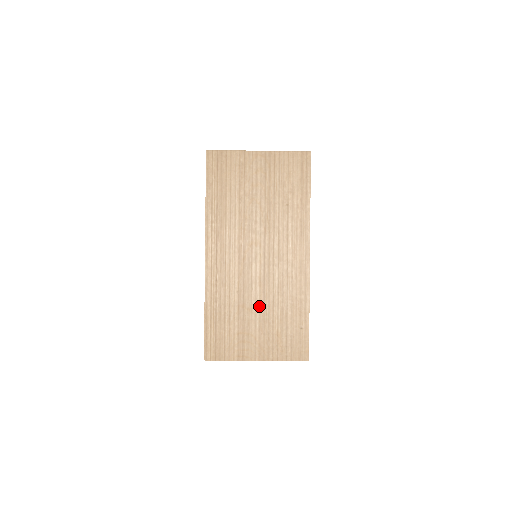
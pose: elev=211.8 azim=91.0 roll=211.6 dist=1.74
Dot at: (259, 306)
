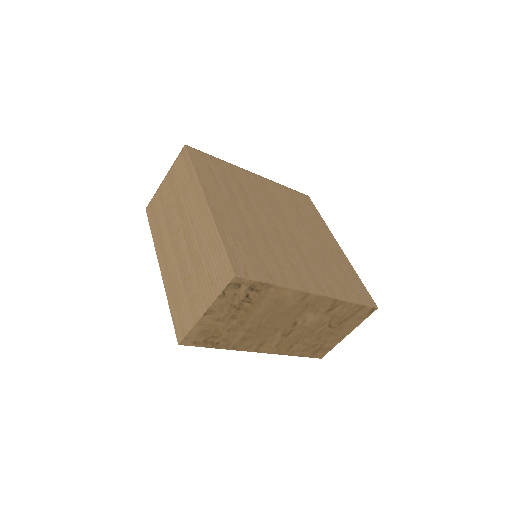
Dot at: (193, 269)
